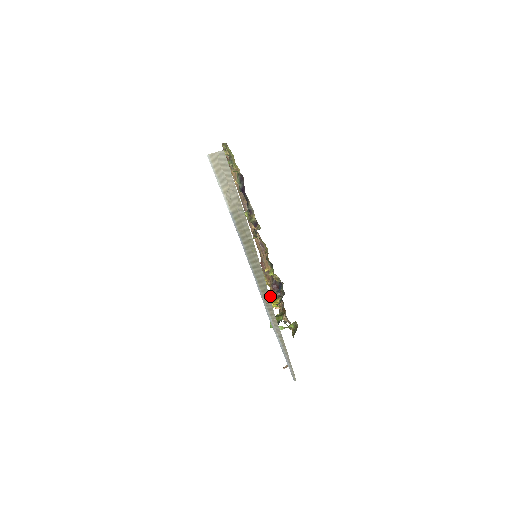
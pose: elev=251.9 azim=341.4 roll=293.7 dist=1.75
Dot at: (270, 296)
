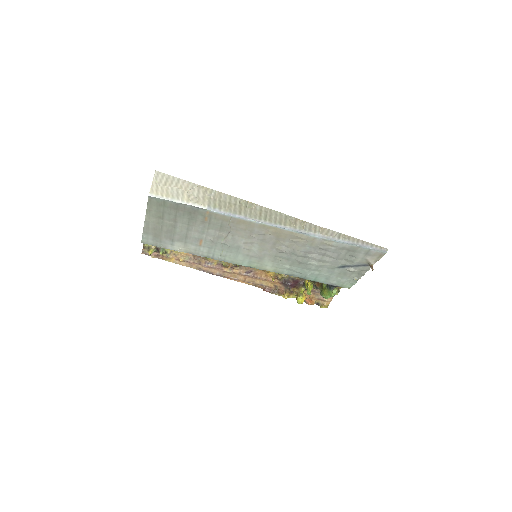
Dot at: (299, 295)
